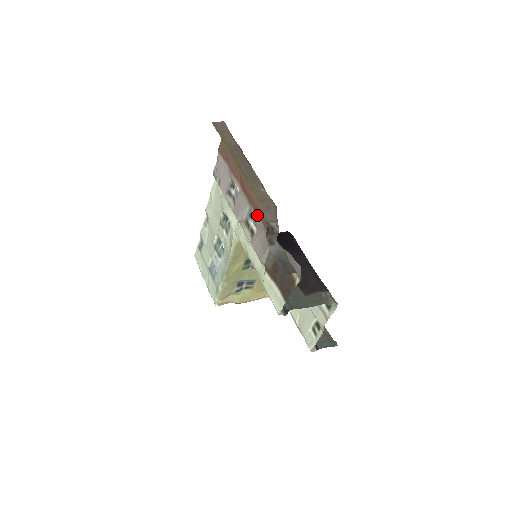
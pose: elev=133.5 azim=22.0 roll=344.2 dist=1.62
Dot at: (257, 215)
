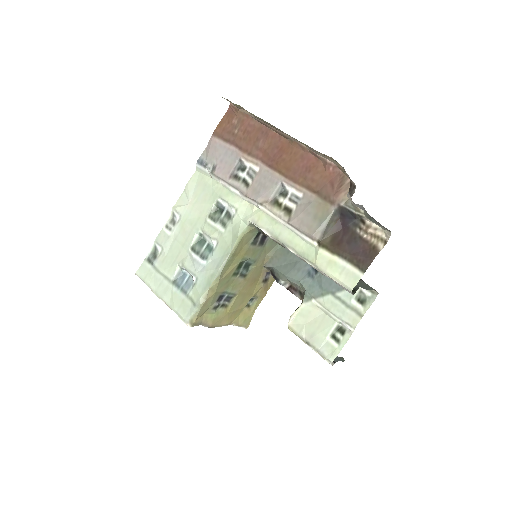
Dot at: (302, 187)
